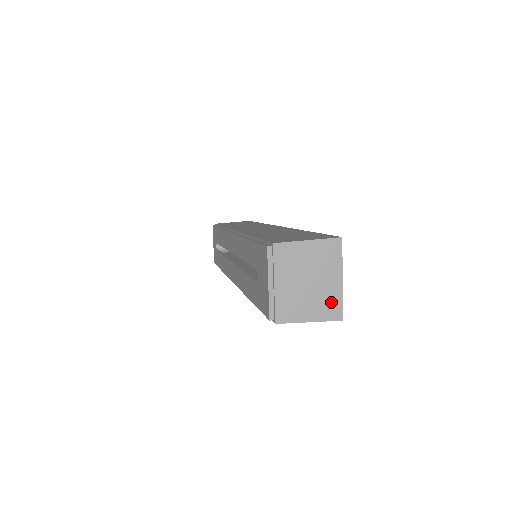
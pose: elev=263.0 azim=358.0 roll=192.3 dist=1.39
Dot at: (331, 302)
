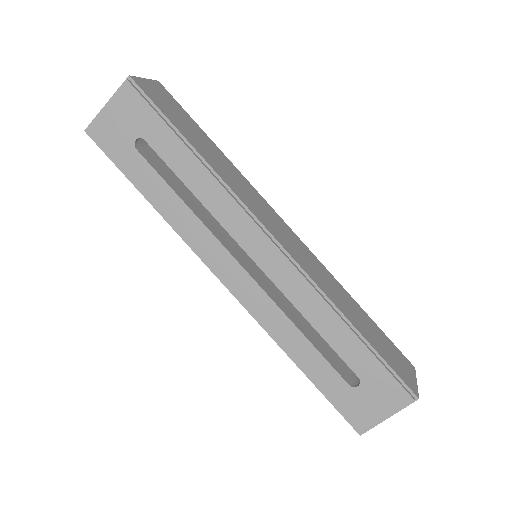
Dot at: occluded
